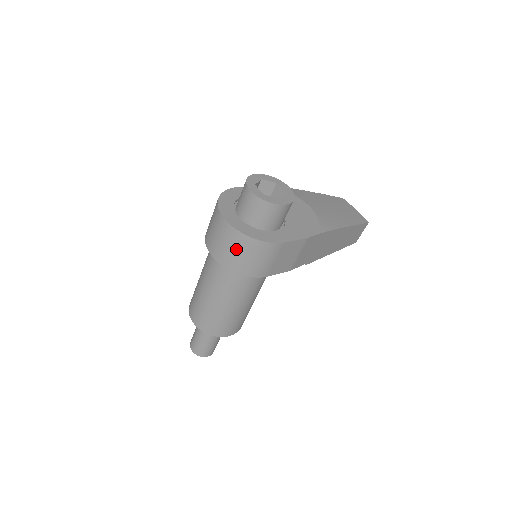
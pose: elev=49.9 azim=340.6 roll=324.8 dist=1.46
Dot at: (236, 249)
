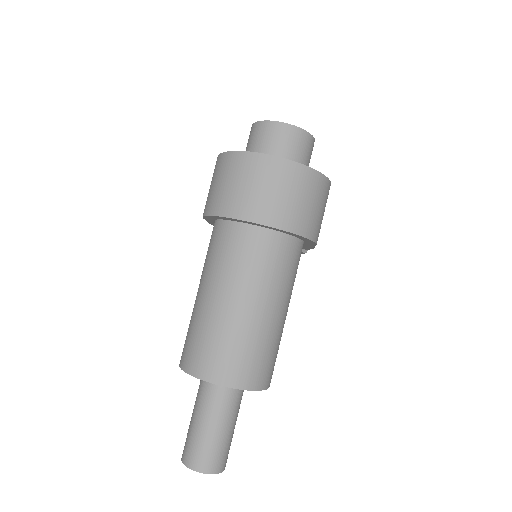
Dot at: (299, 194)
